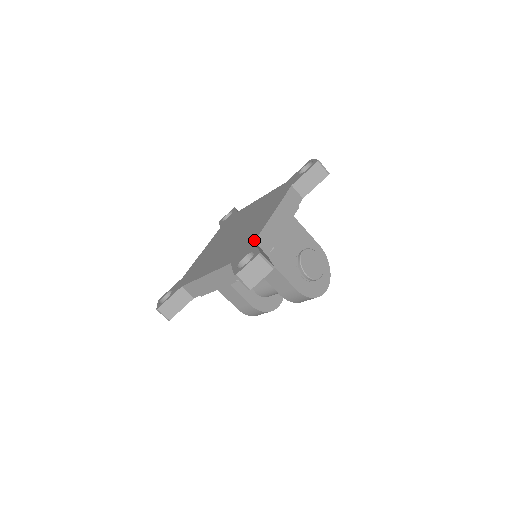
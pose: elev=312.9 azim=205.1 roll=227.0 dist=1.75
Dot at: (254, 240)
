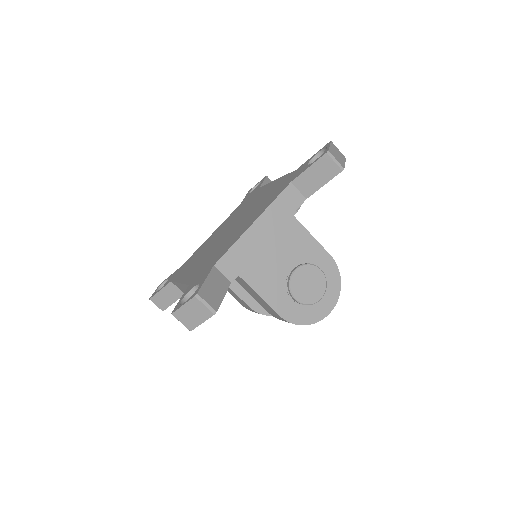
Dot at: (215, 263)
